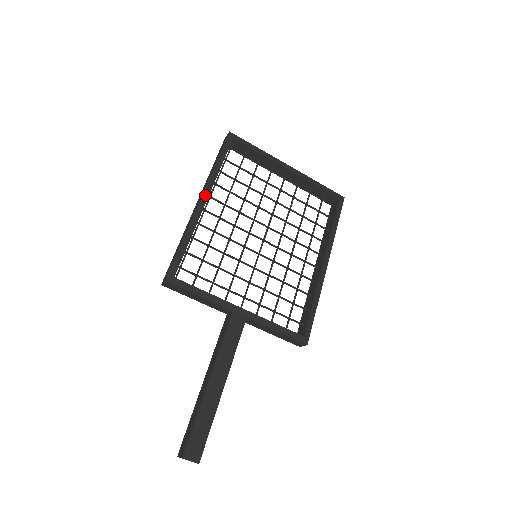
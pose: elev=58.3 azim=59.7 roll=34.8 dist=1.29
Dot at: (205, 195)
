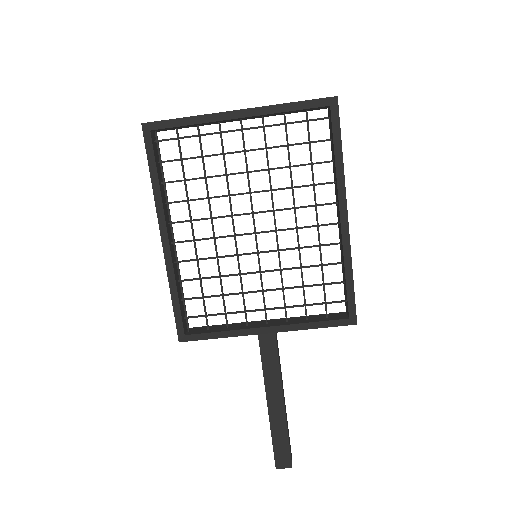
Dot at: (163, 230)
